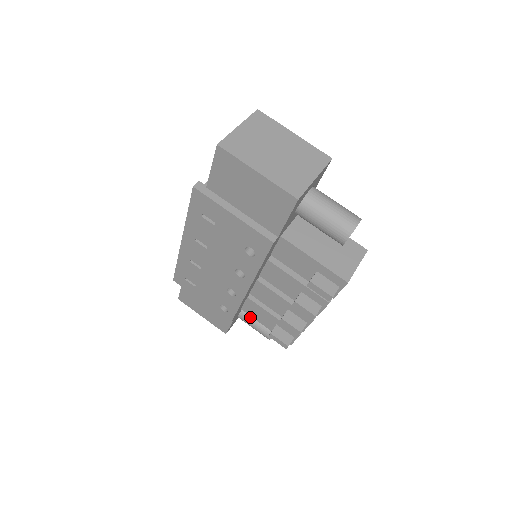
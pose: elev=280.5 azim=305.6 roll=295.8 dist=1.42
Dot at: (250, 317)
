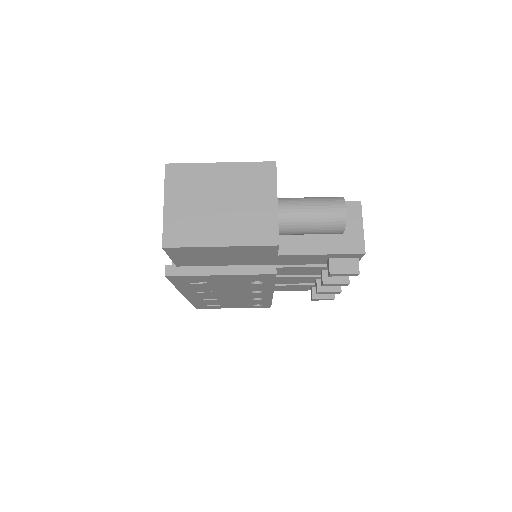
Dot at: occluded
